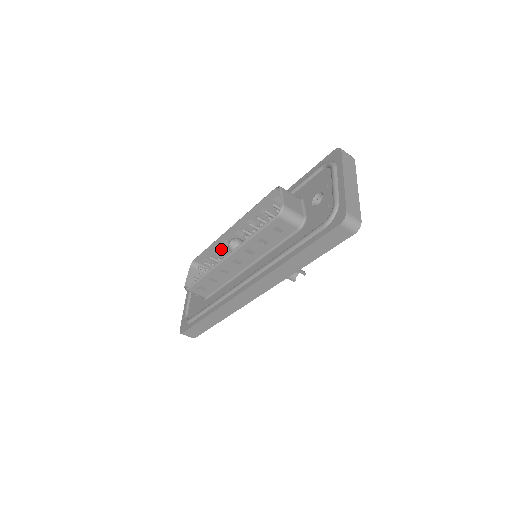
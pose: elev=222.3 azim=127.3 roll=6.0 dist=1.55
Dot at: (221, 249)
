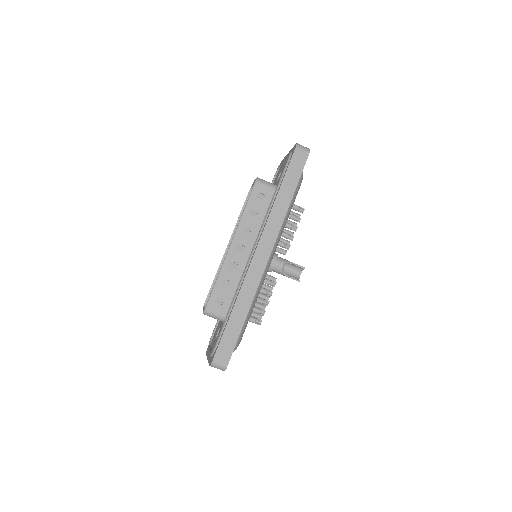
Dot at: occluded
